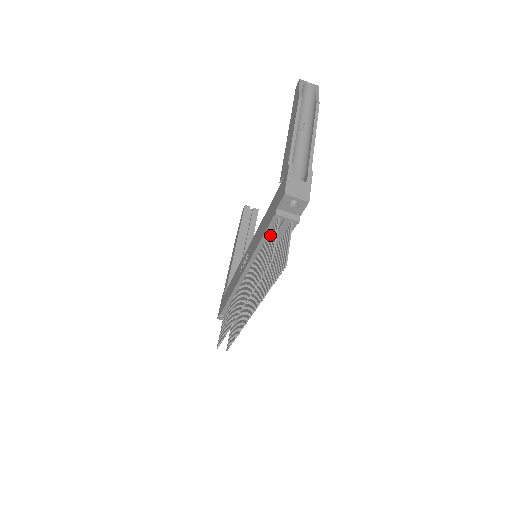
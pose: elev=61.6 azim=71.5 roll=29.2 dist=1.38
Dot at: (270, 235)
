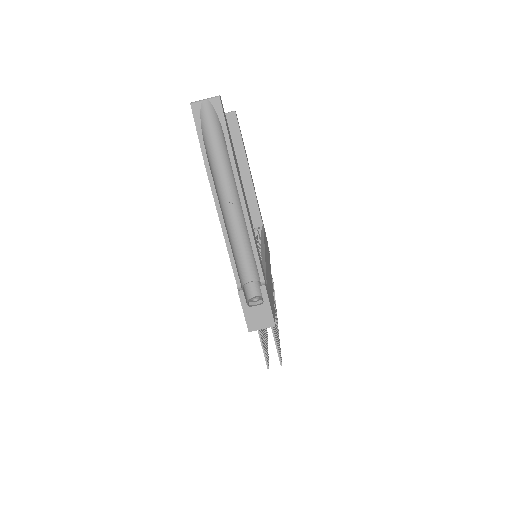
Dot at: occluded
